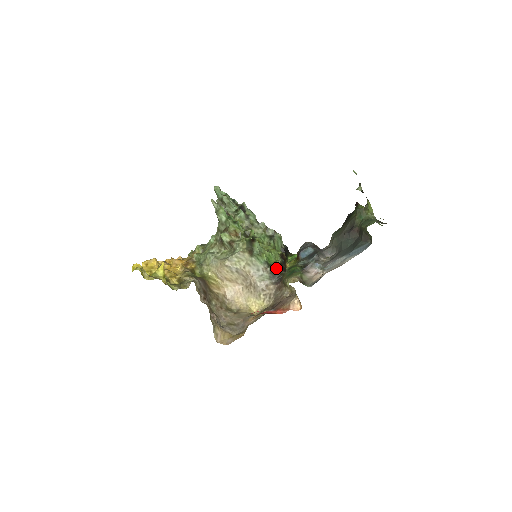
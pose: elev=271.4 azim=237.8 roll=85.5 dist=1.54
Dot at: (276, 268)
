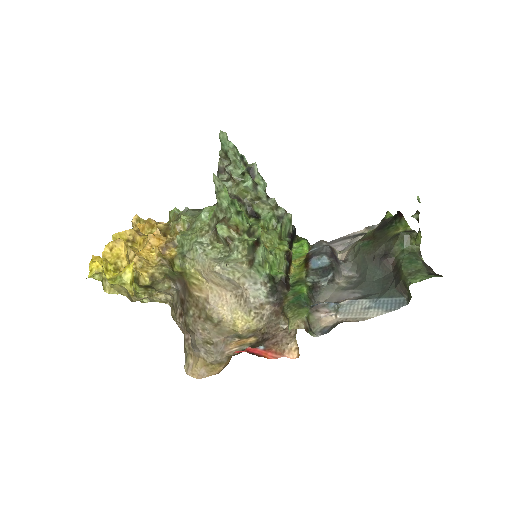
Dot at: (278, 284)
